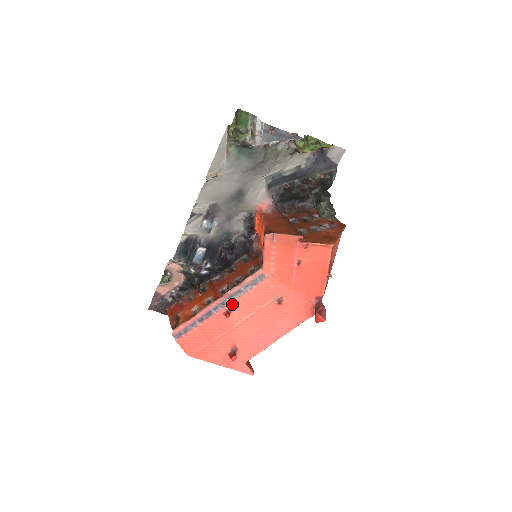
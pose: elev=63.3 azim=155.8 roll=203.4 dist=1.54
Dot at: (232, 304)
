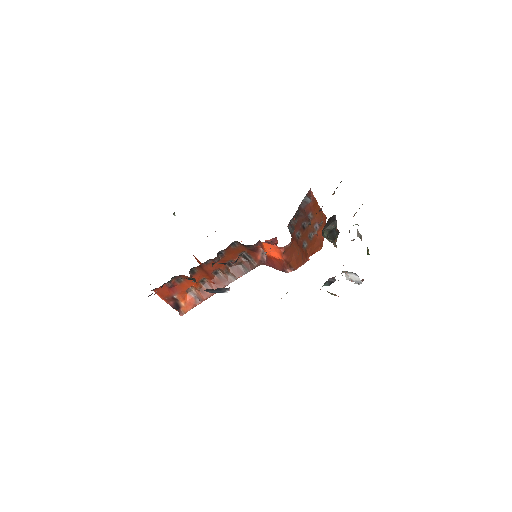
Dot at: occluded
